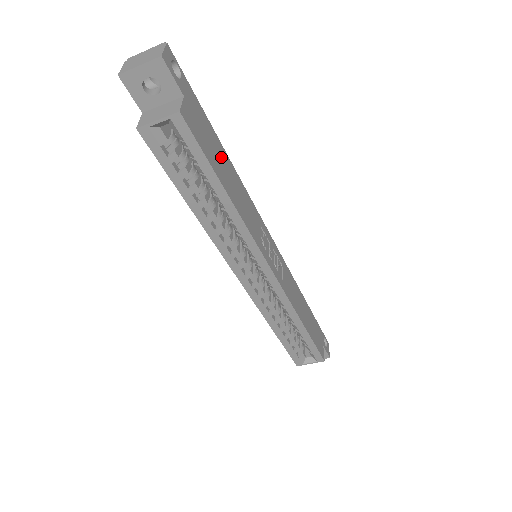
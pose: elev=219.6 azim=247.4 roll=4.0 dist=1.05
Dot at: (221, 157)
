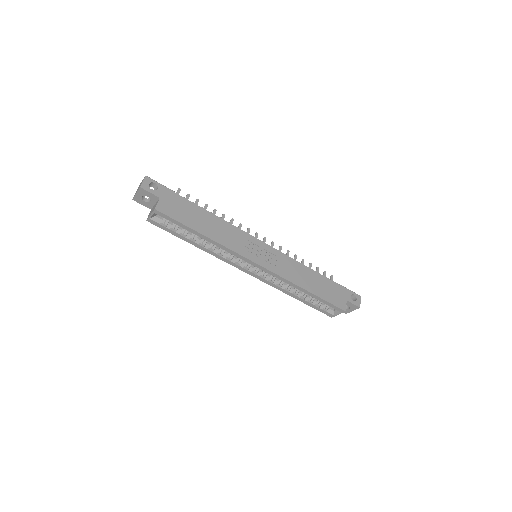
Dot at: (198, 215)
